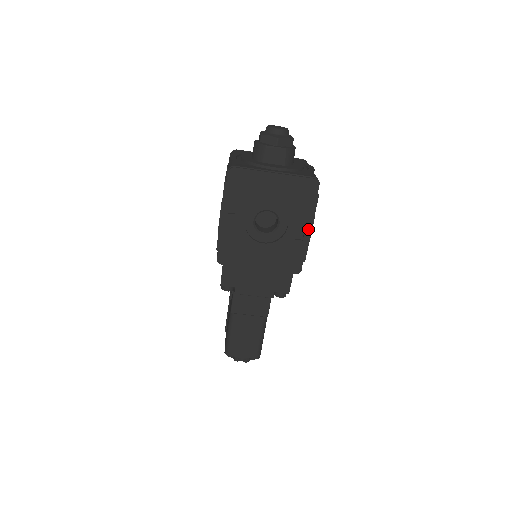
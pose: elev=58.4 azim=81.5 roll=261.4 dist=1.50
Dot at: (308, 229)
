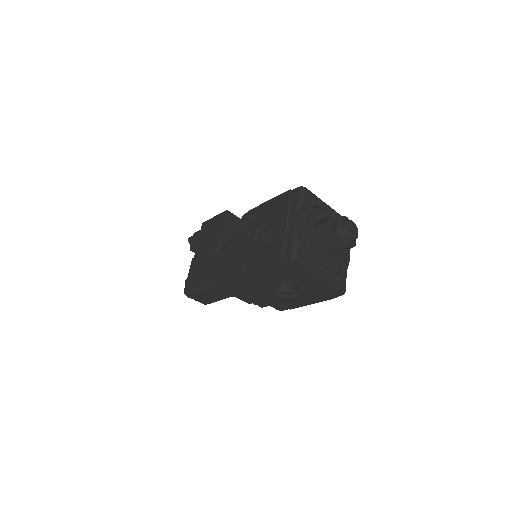
Dot at: (310, 303)
